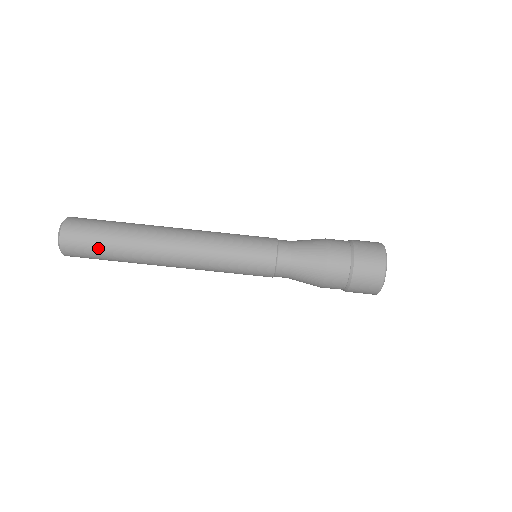
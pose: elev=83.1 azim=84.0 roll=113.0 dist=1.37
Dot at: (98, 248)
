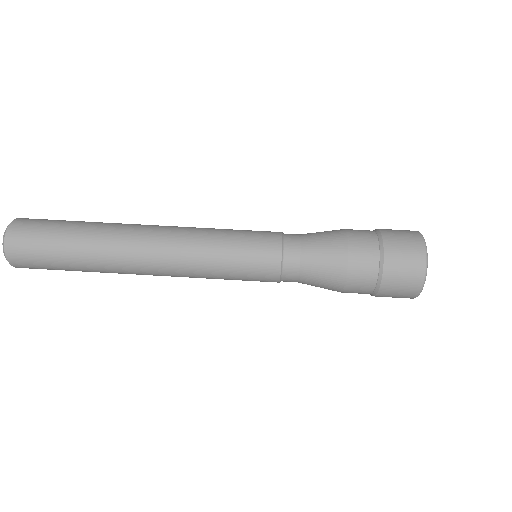
Dot at: (56, 265)
